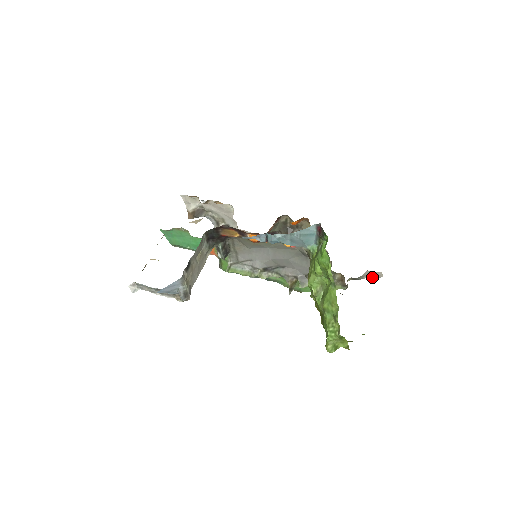
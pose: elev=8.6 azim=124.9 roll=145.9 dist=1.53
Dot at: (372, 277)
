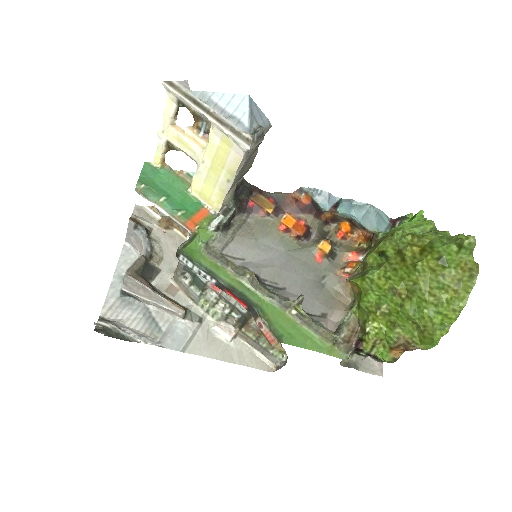
Dot at: occluded
